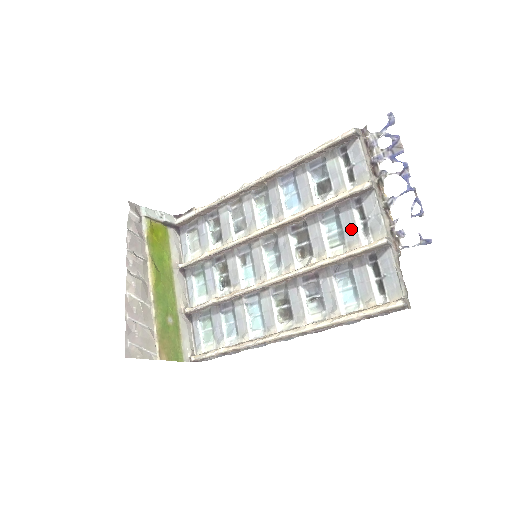
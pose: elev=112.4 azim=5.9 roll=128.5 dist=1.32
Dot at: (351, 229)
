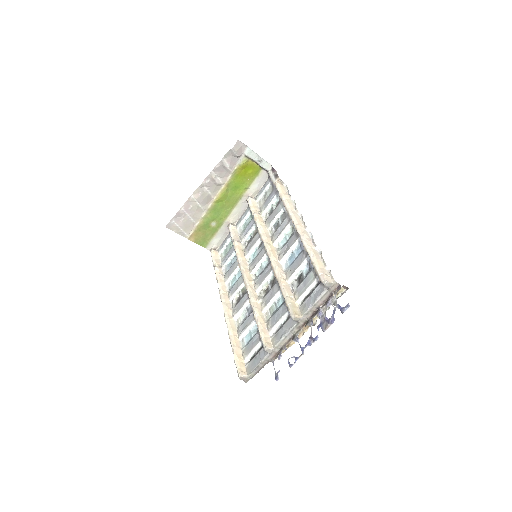
Dot at: (276, 318)
